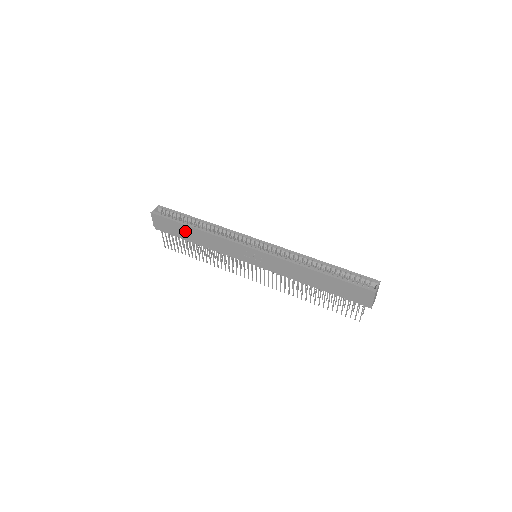
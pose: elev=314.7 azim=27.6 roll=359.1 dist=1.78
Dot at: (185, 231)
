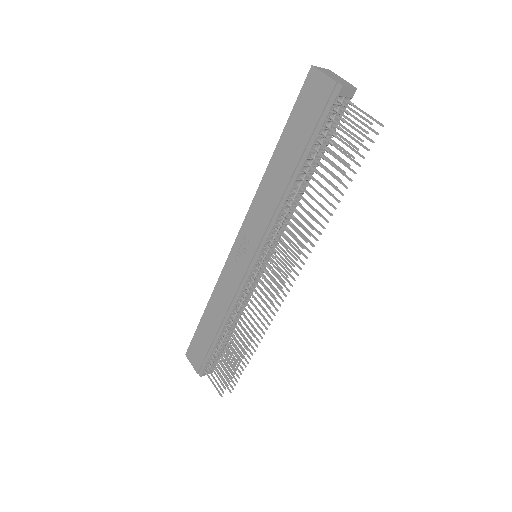
Dot at: (206, 329)
